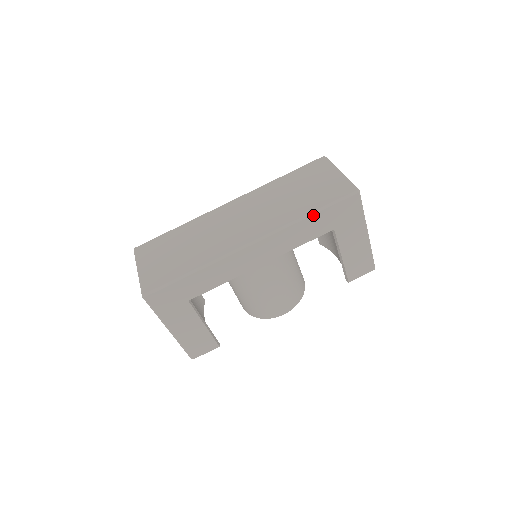
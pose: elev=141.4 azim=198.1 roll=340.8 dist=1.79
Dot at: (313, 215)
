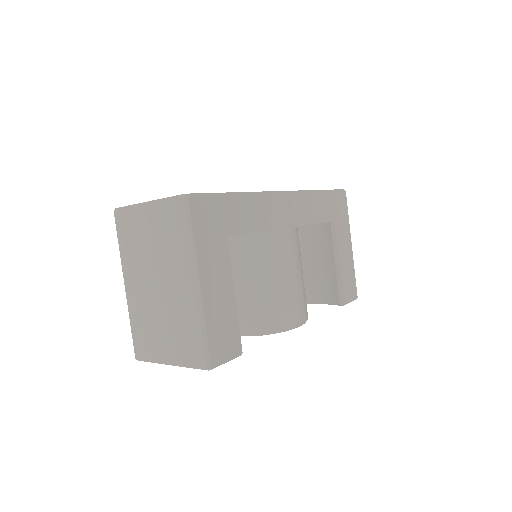
Dot at: (323, 192)
